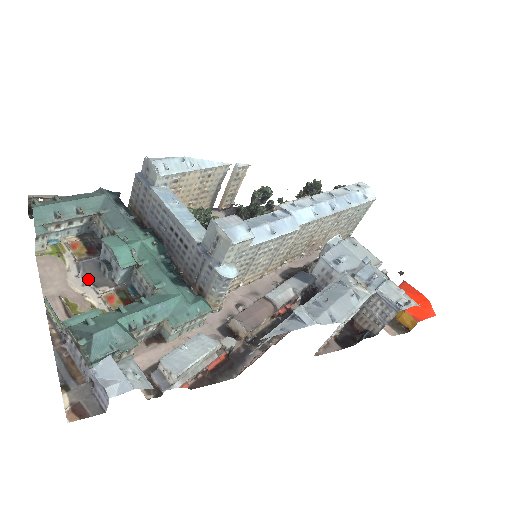
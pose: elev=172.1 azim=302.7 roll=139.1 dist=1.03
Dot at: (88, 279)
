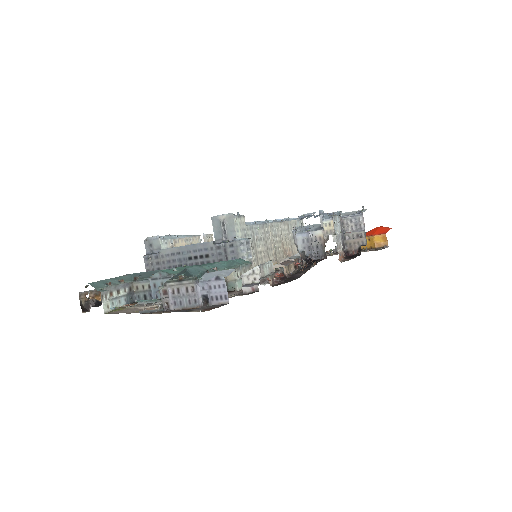
Dot at: occluded
